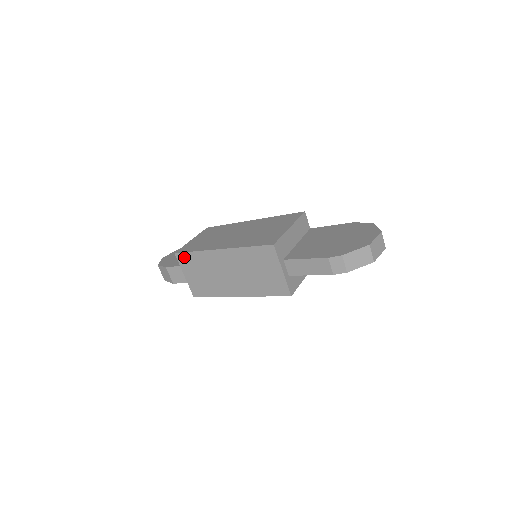
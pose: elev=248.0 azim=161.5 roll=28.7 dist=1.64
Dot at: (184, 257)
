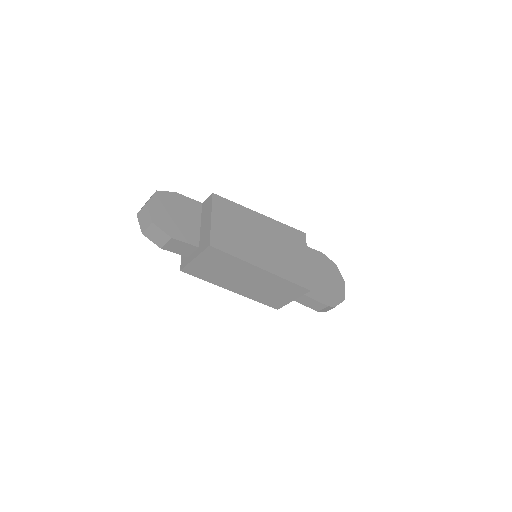
Dot at: (217, 253)
